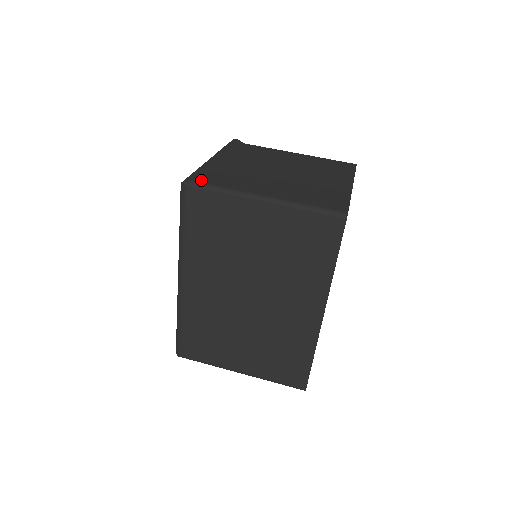
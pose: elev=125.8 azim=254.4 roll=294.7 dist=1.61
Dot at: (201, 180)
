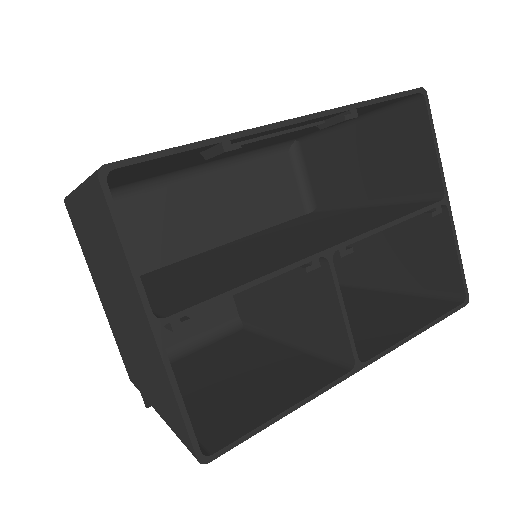
Dot at: (308, 142)
